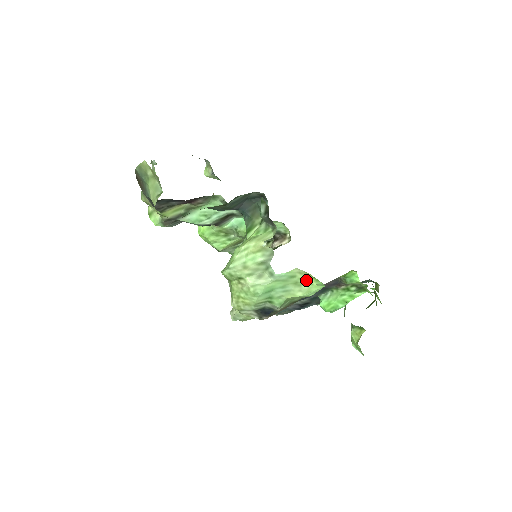
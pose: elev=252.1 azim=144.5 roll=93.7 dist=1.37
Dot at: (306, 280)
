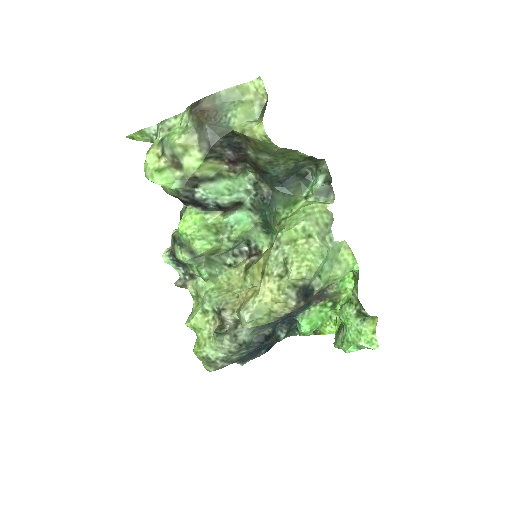
Dot at: (346, 257)
